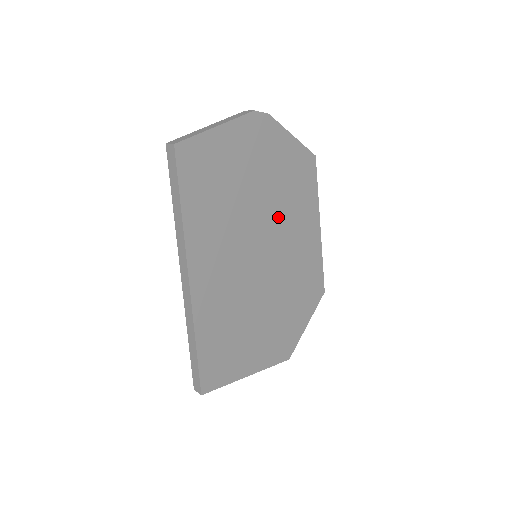
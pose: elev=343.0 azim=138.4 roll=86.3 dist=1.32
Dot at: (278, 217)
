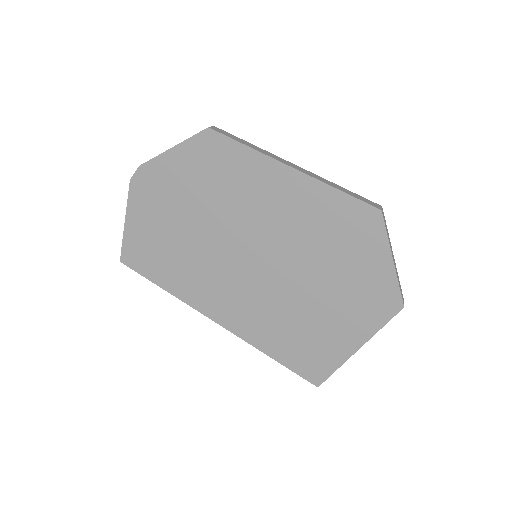
Dot at: (234, 215)
